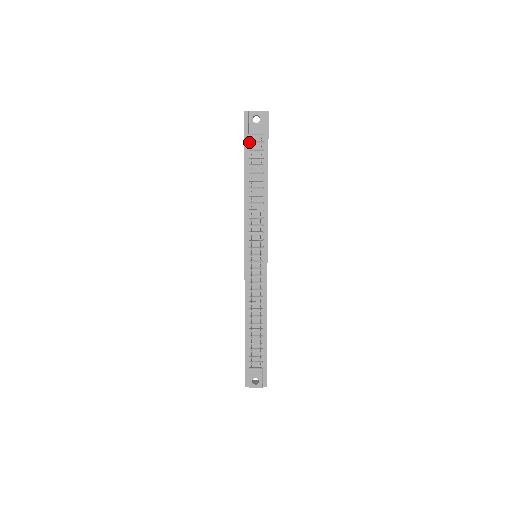
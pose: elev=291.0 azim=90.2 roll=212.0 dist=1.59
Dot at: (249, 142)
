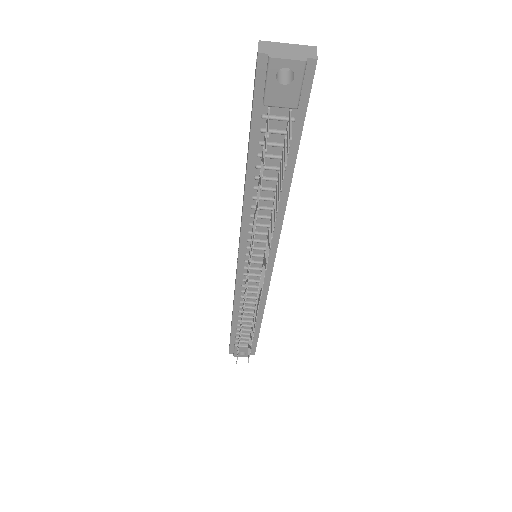
Dot at: (262, 118)
